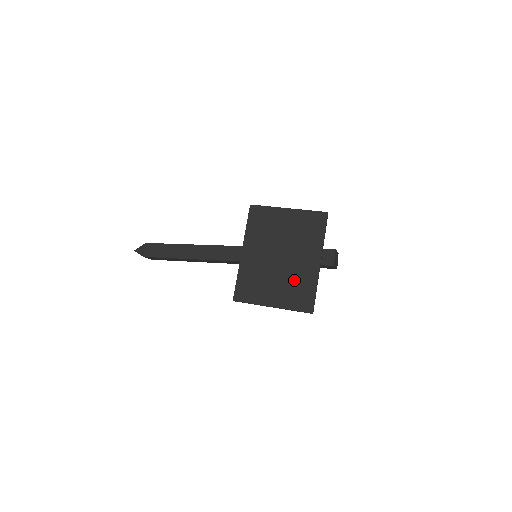
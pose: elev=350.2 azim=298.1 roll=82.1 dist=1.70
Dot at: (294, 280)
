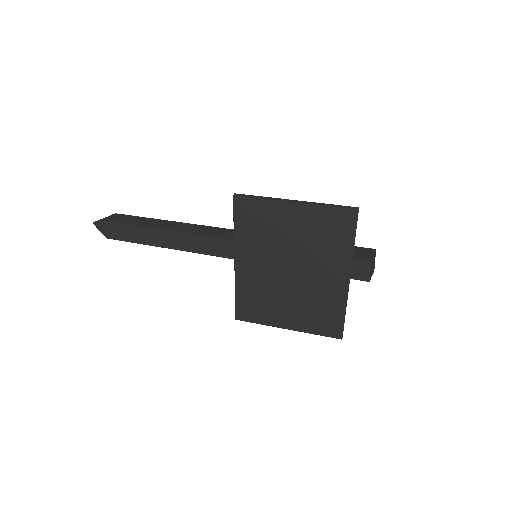
Dot at: (313, 301)
